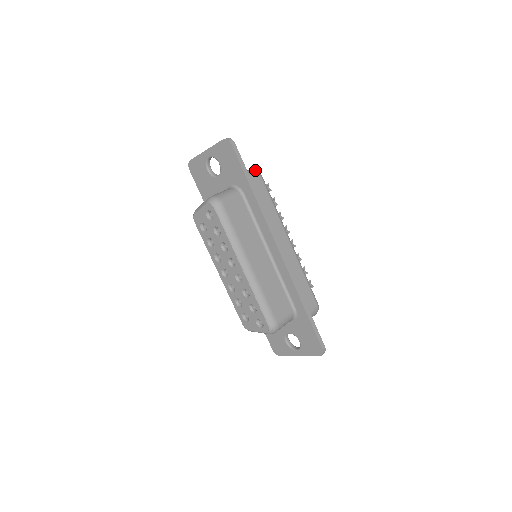
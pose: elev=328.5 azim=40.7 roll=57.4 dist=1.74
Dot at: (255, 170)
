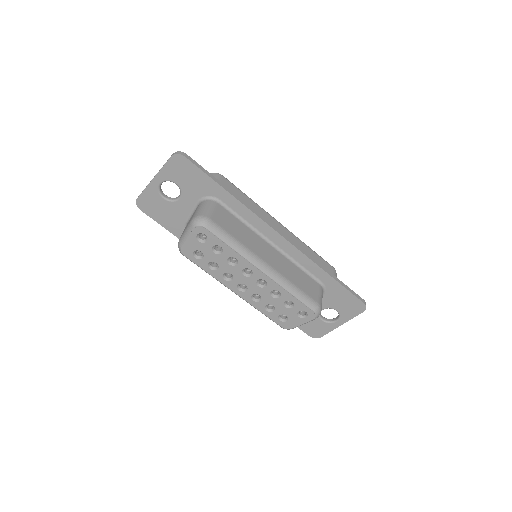
Dot at: (213, 173)
